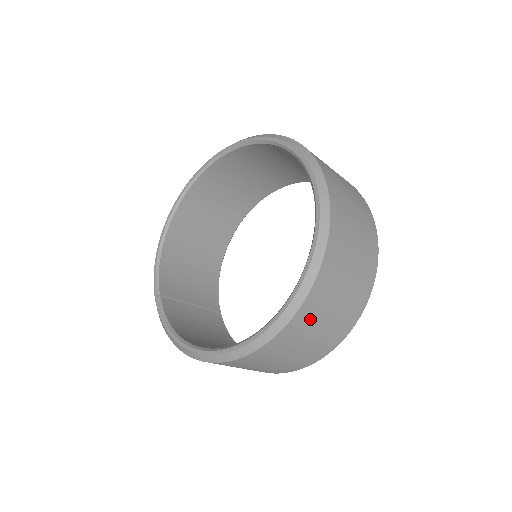
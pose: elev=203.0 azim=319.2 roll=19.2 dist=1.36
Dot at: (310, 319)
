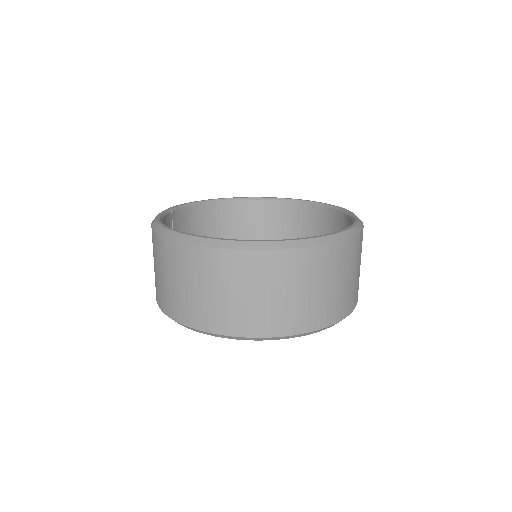
Dot at: (275, 272)
